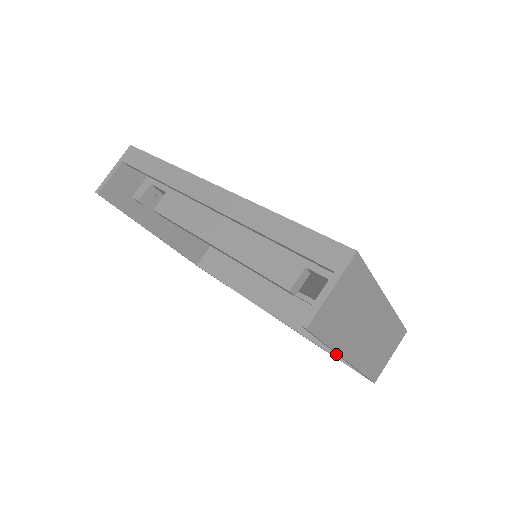
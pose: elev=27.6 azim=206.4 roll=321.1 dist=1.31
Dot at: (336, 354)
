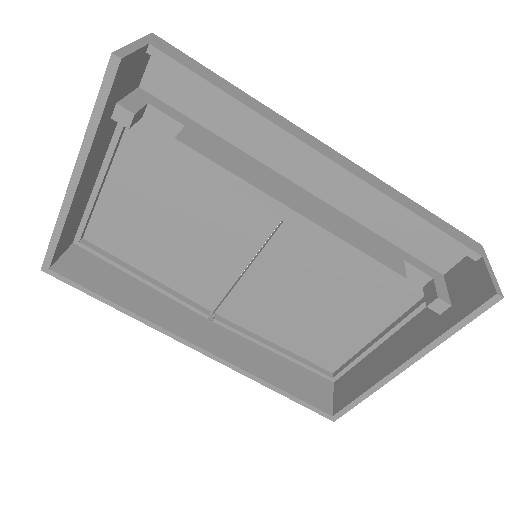
Dot at: (295, 393)
